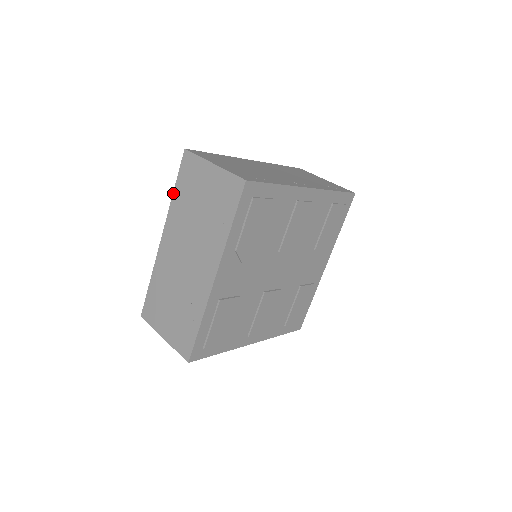
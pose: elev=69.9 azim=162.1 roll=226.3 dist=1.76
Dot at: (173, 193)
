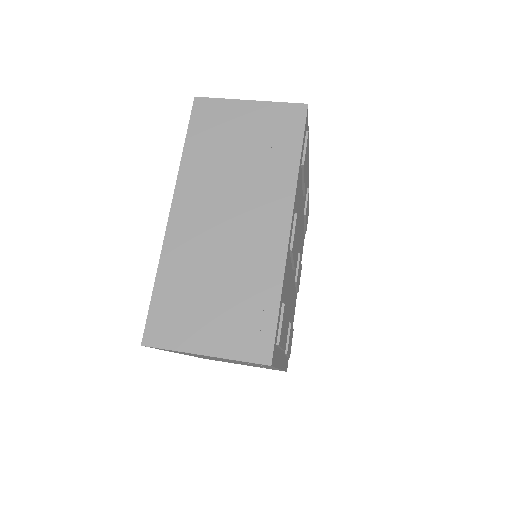
Dot at: occluded
